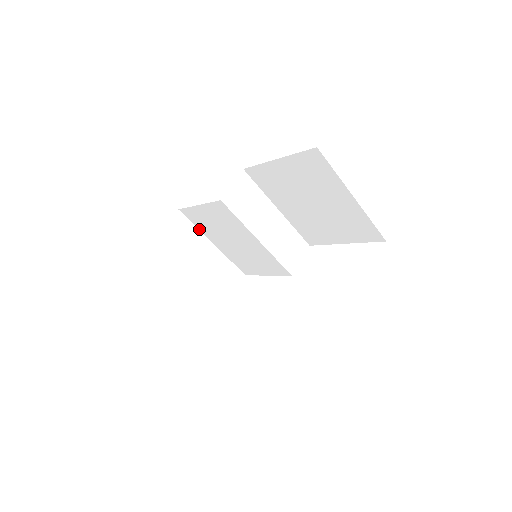
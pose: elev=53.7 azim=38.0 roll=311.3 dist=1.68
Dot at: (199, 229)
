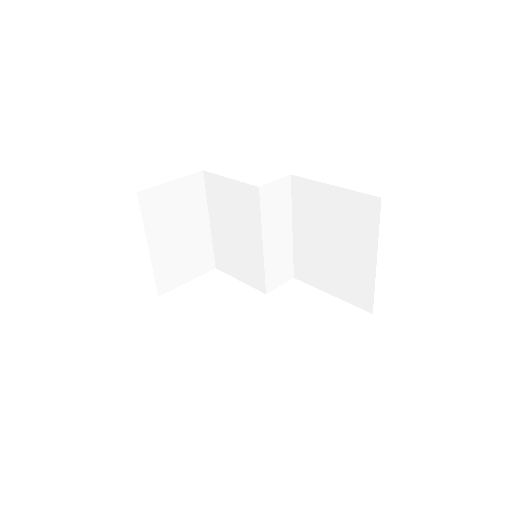
Dot at: (208, 200)
